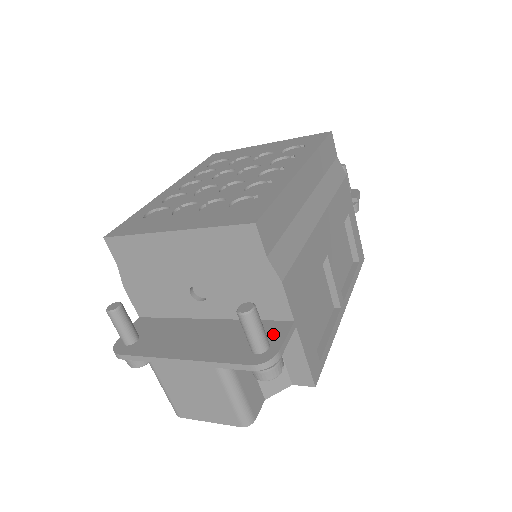
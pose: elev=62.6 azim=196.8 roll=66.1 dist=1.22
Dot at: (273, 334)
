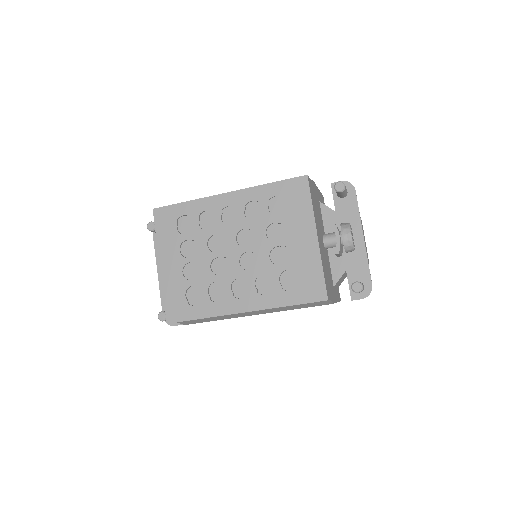
Dot at: occluded
